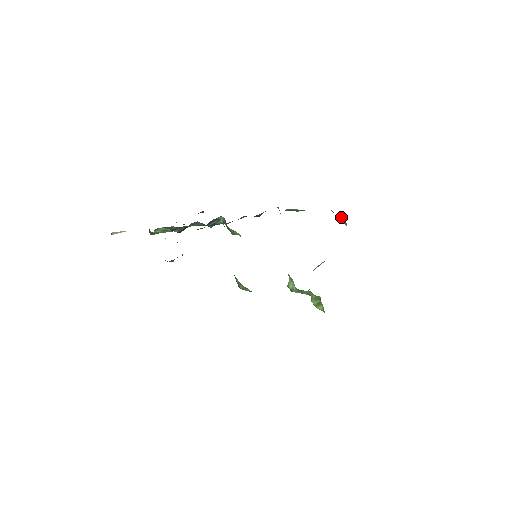
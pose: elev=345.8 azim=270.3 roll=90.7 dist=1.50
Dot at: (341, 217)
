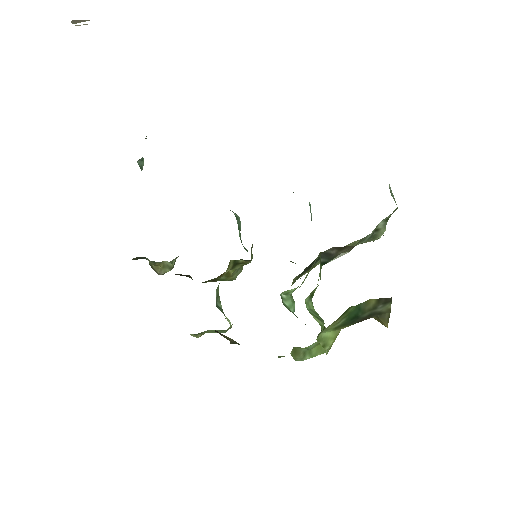
Dot at: (390, 189)
